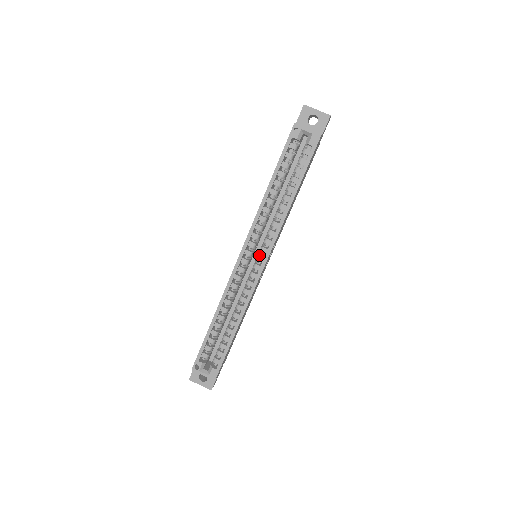
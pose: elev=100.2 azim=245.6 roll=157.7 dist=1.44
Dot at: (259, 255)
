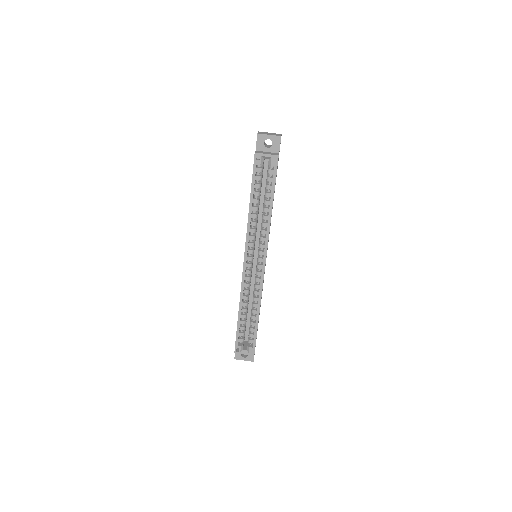
Dot at: (258, 258)
